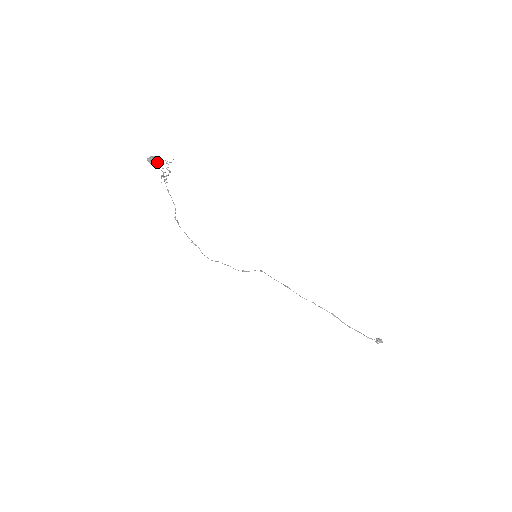
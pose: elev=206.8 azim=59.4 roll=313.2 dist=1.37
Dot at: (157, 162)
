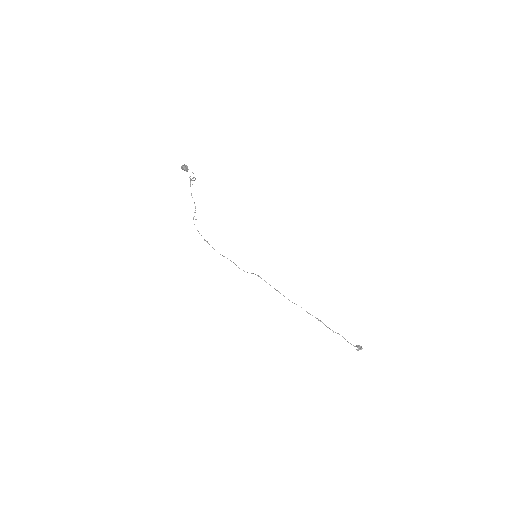
Dot at: occluded
